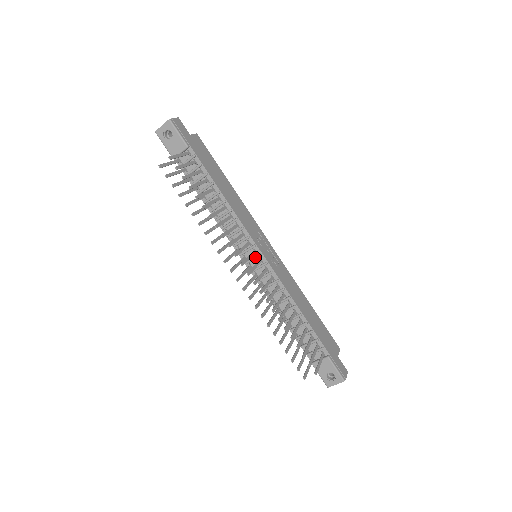
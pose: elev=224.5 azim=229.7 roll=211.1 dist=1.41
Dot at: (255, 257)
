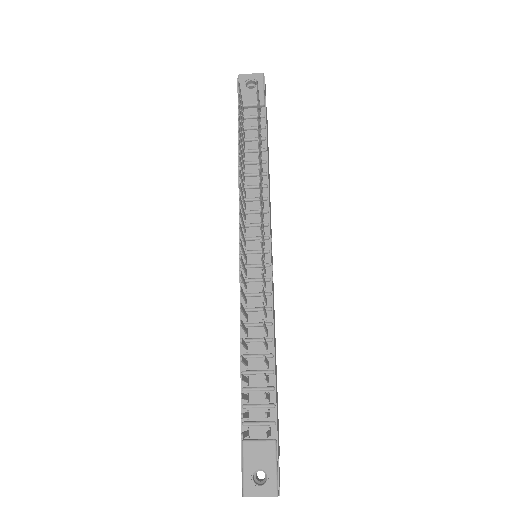
Dot at: (260, 250)
